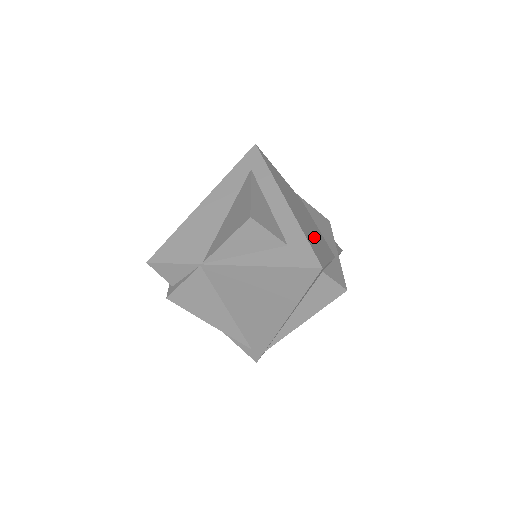
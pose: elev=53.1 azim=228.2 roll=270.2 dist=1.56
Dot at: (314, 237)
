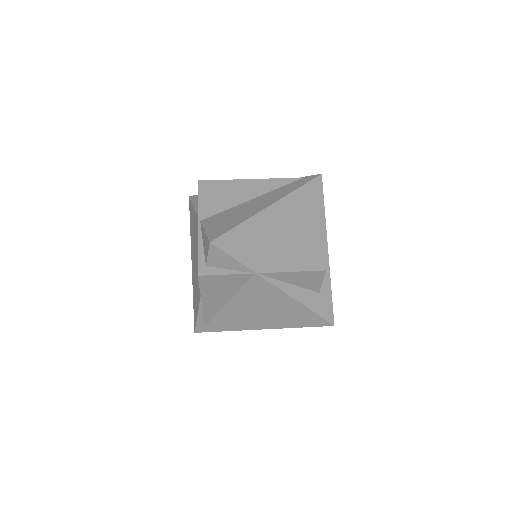
Dot at: occluded
